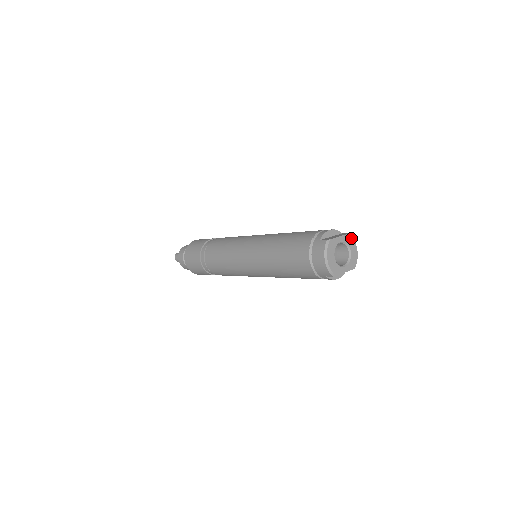
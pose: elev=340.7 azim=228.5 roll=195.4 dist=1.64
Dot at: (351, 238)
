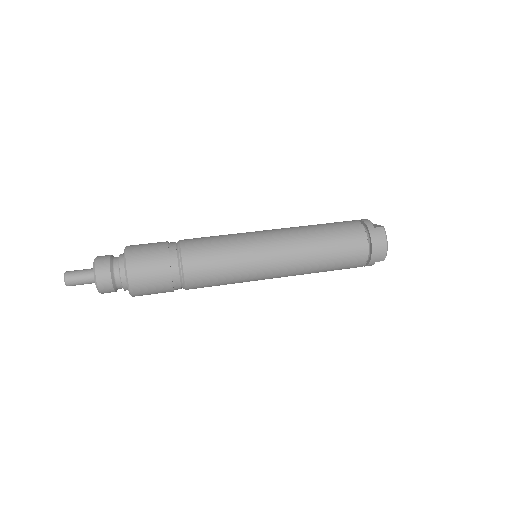
Dot at: occluded
